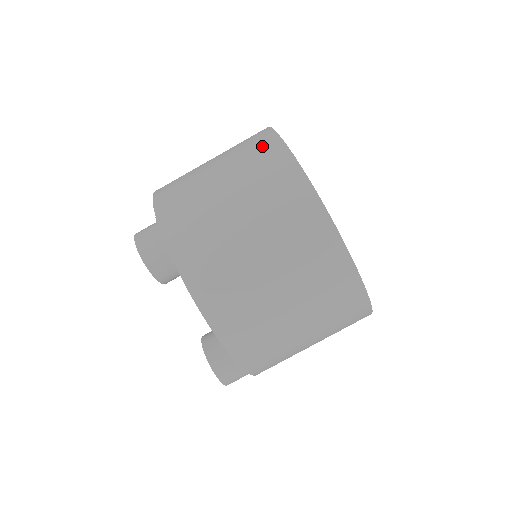
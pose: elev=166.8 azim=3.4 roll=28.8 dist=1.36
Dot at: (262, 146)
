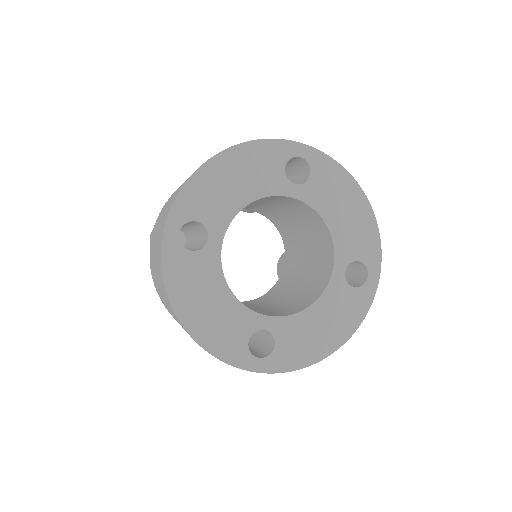
Dot at: occluded
